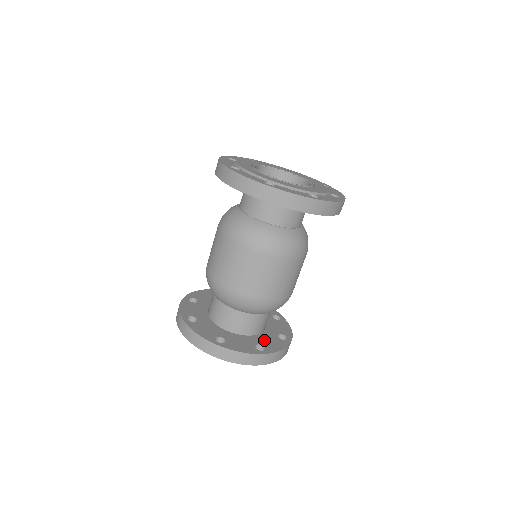
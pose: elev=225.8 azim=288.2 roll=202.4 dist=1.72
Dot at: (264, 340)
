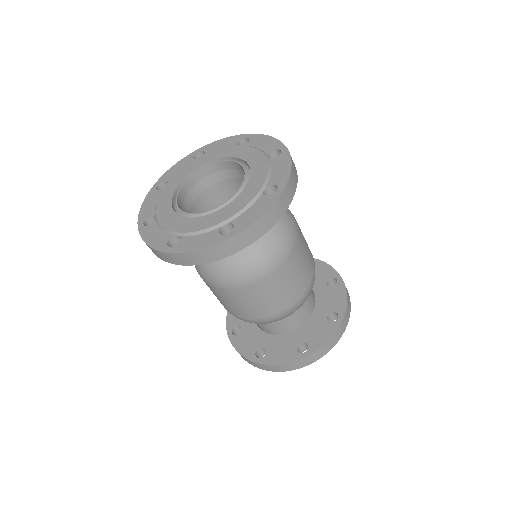
Dot at: (309, 332)
